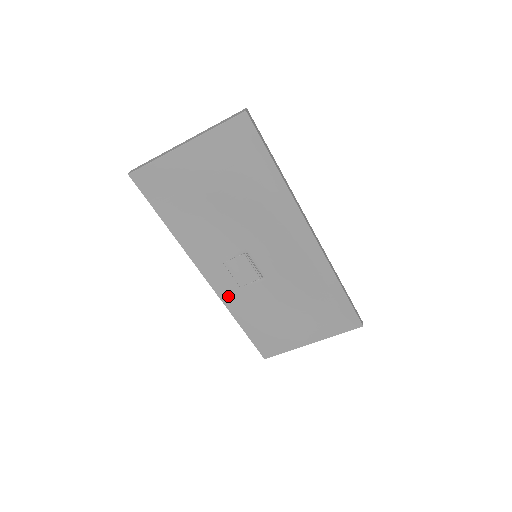
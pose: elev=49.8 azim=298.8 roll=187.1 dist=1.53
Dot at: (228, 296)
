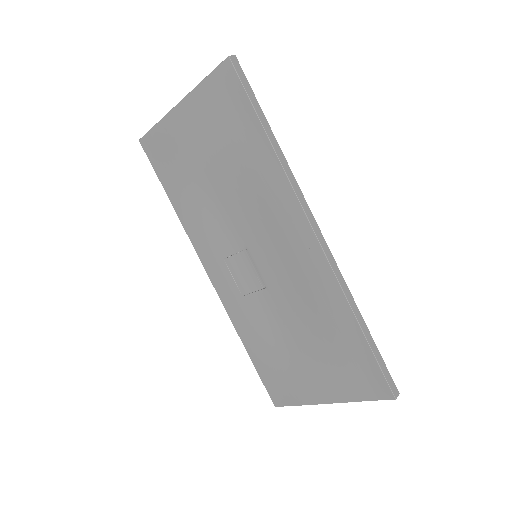
Dot at: (231, 305)
